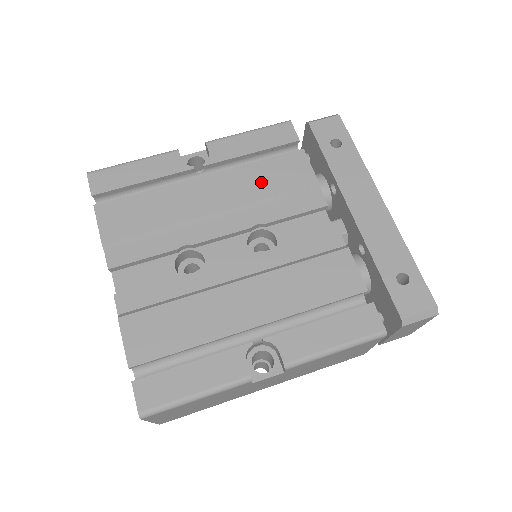
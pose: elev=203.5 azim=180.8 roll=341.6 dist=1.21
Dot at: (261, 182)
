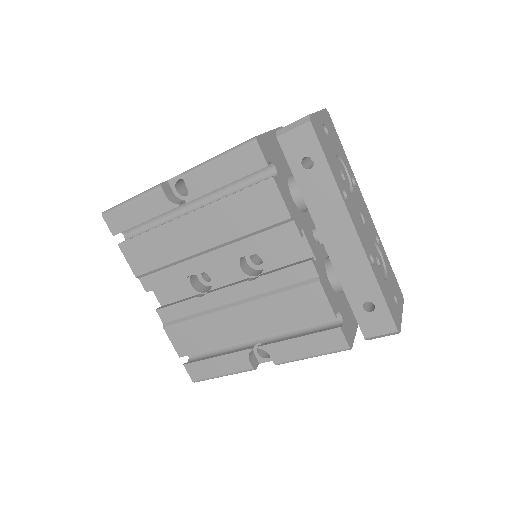
Dot at: (238, 218)
